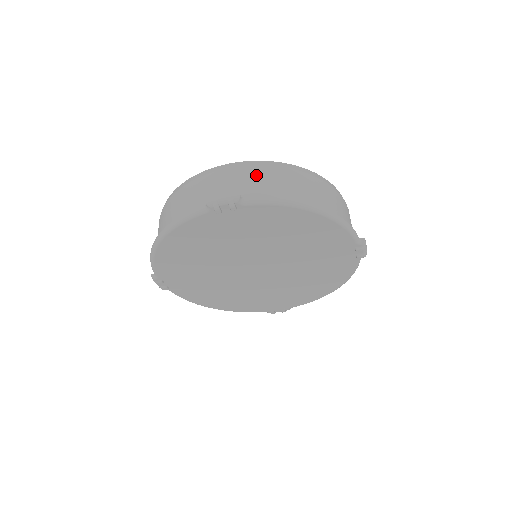
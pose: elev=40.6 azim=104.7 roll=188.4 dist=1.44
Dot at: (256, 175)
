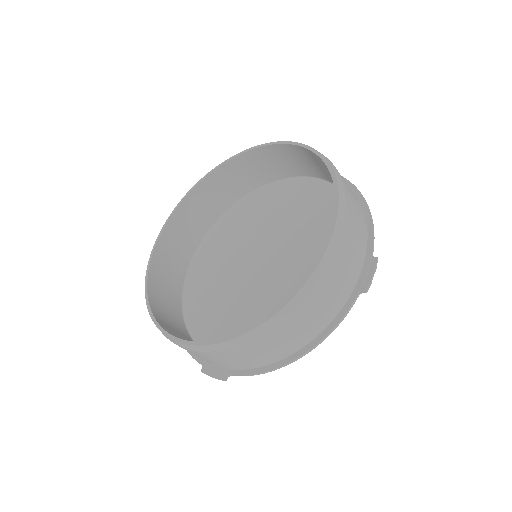
Dot at: (218, 357)
